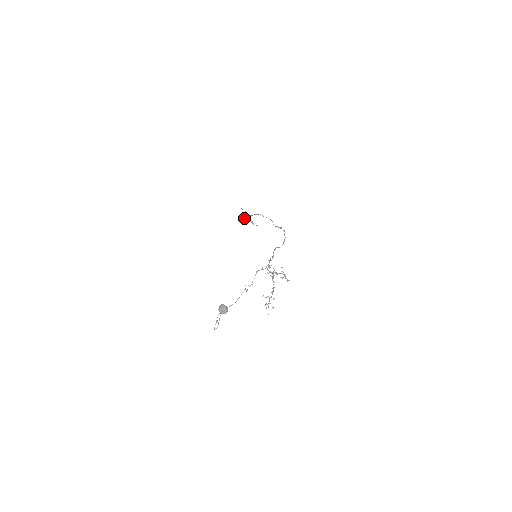
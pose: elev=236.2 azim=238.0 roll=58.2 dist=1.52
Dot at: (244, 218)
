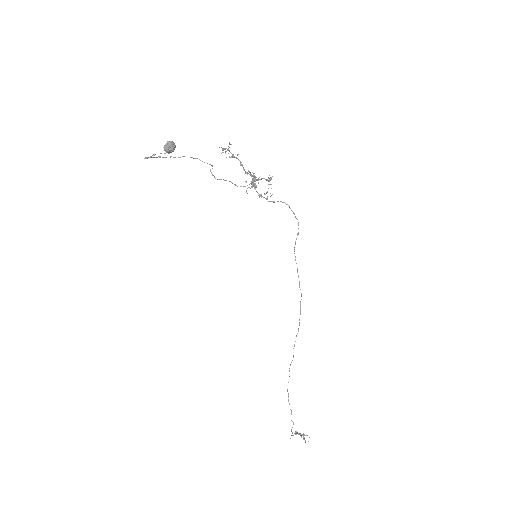
Dot at: occluded
